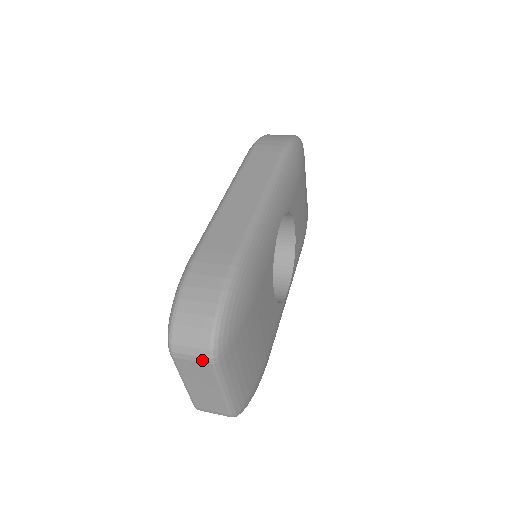
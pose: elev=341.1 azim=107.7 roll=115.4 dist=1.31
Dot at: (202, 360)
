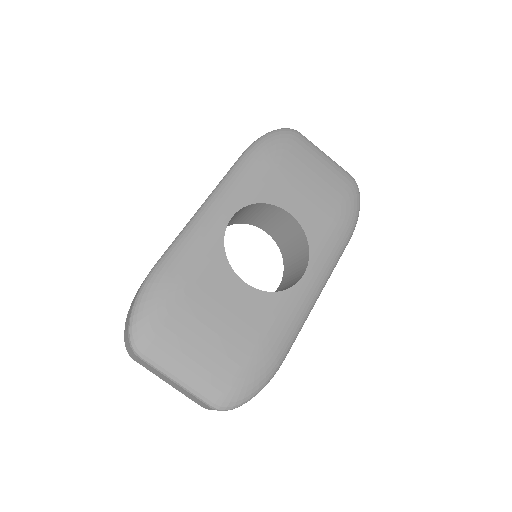
Dot at: (136, 356)
